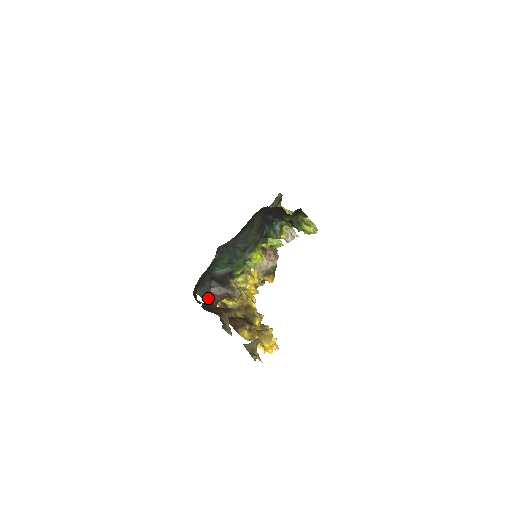
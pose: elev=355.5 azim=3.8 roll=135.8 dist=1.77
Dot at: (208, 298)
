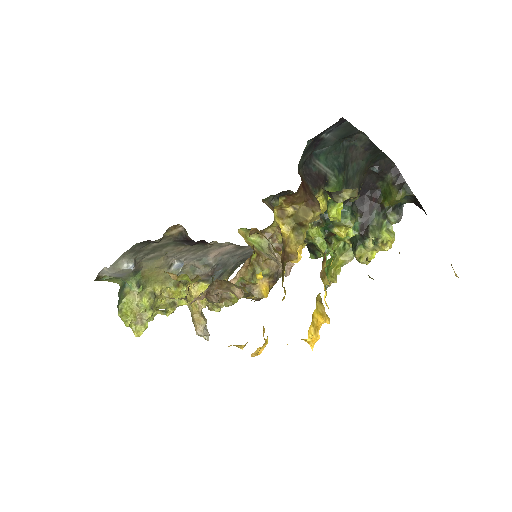
Dot at: occluded
